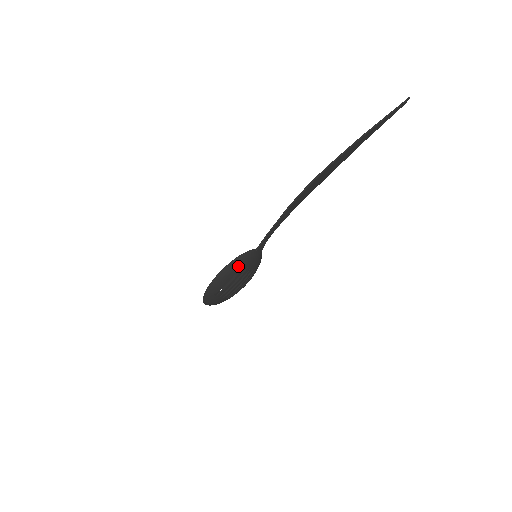
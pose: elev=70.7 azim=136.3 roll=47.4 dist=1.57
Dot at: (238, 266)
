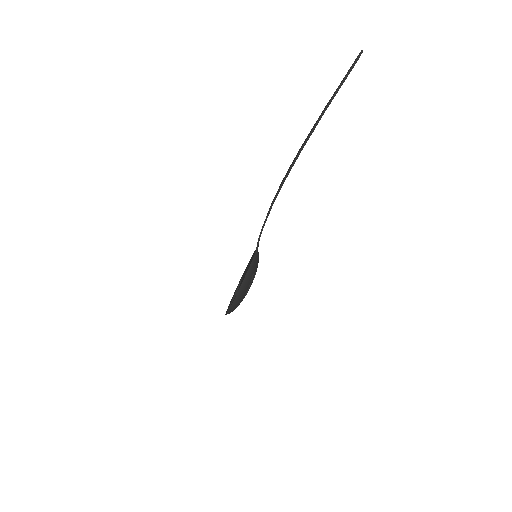
Dot at: (250, 278)
